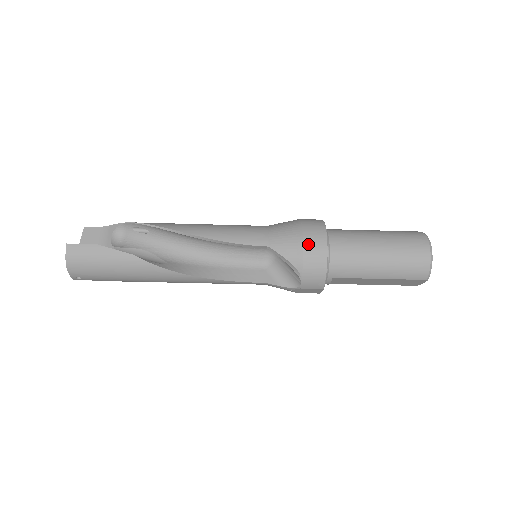
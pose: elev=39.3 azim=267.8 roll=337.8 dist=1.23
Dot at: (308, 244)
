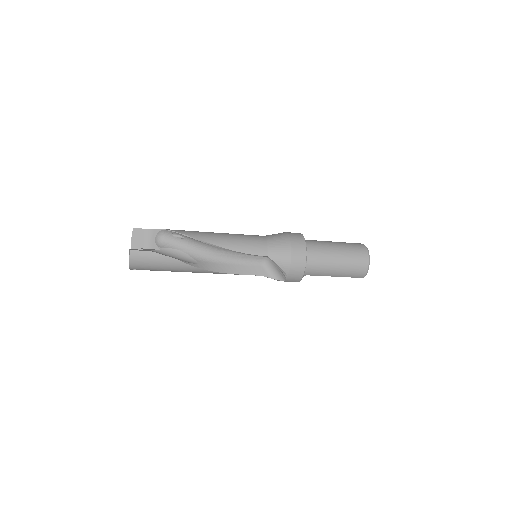
Dot at: (294, 257)
